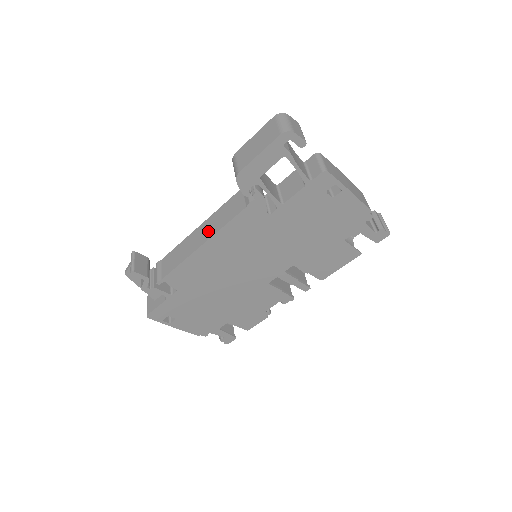
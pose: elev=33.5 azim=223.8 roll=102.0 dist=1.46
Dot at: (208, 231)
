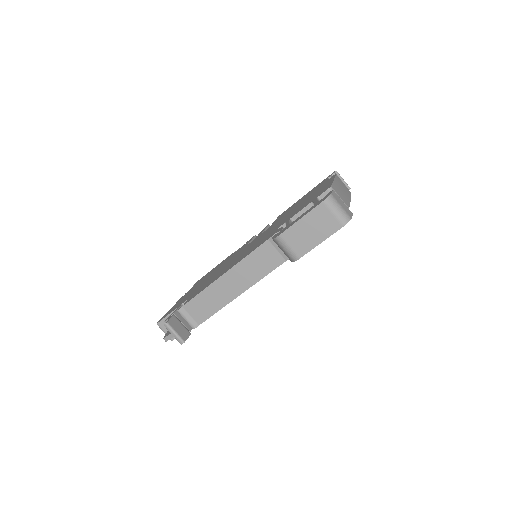
Dot at: (242, 282)
